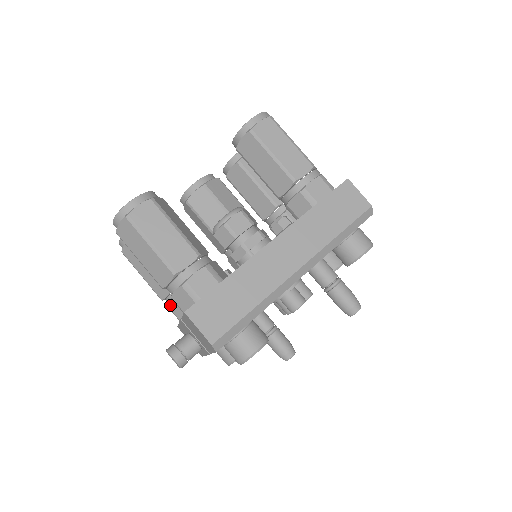
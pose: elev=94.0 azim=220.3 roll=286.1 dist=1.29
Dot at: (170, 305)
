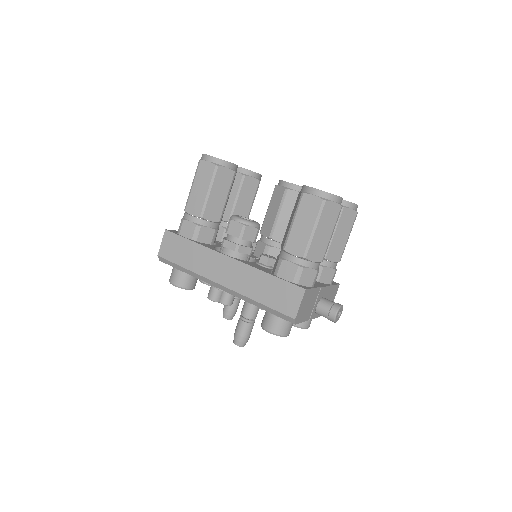
Dot at: occluded
